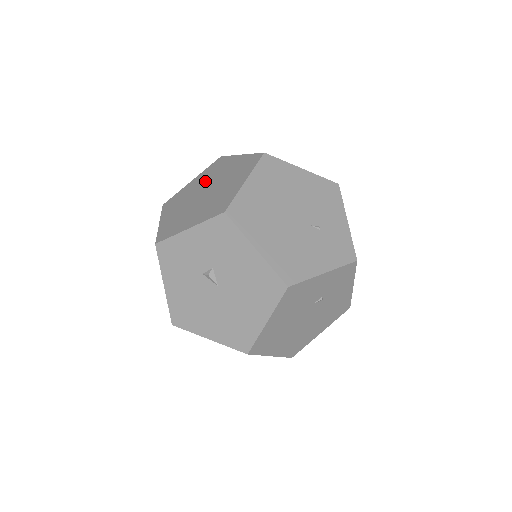
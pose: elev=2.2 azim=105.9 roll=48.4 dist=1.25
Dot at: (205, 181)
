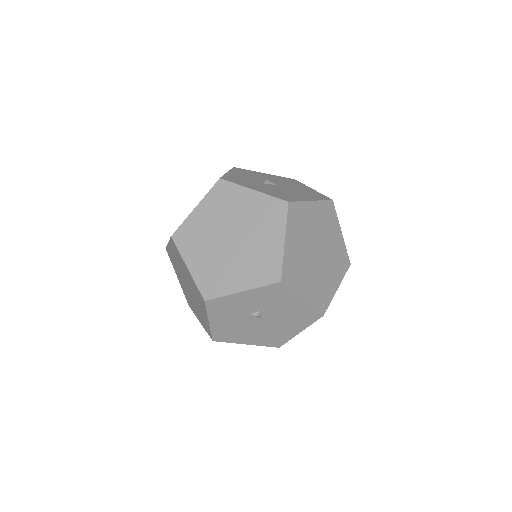
Dot at: (221, 218)
